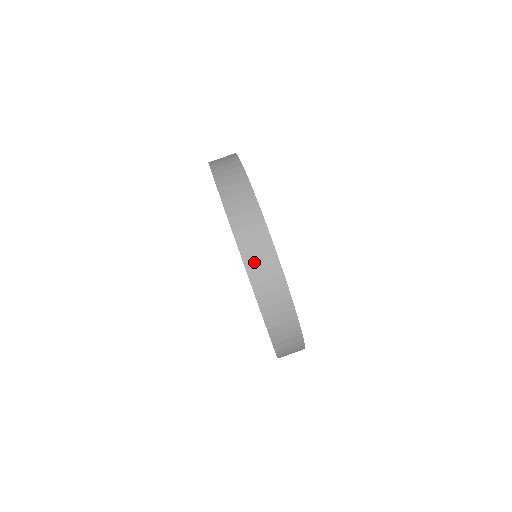
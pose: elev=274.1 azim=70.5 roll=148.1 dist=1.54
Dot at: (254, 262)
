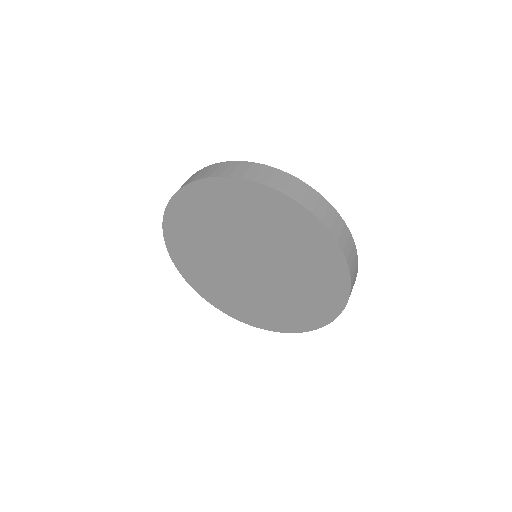
Dot at: (191, 180)
